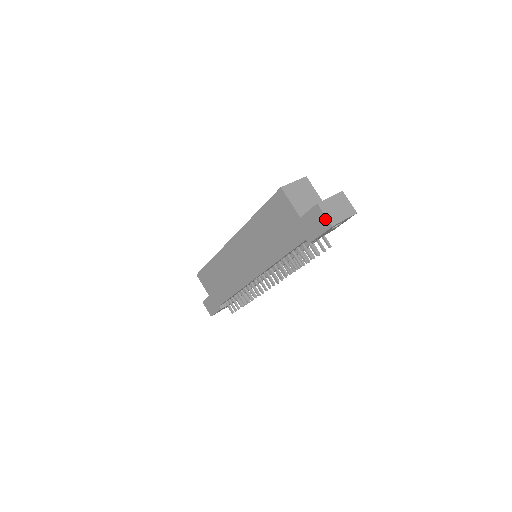
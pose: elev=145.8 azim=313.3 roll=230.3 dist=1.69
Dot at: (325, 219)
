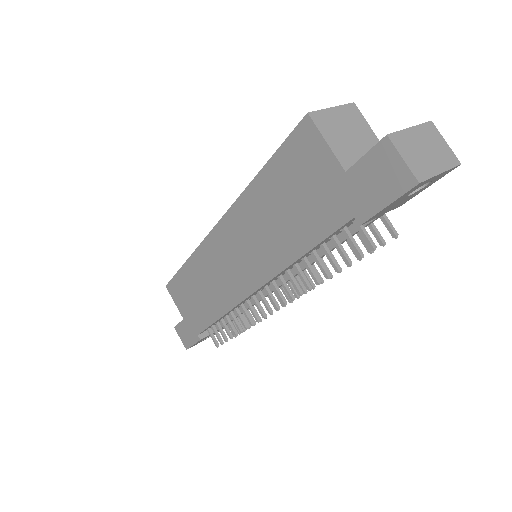
Dot at: (403, 168)
